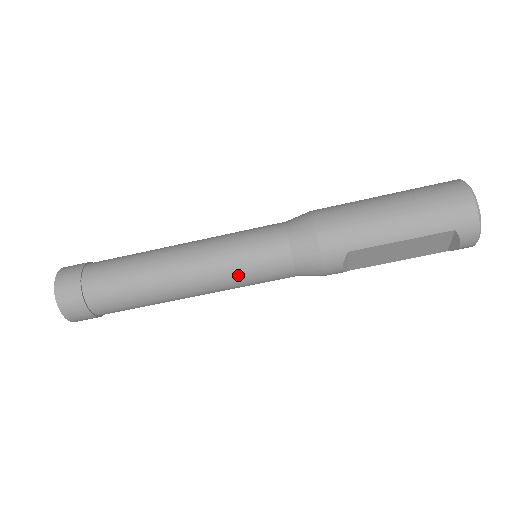
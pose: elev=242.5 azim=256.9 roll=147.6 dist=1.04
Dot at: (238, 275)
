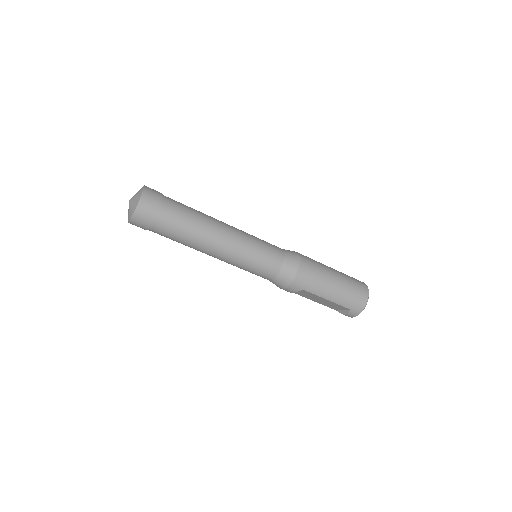
Dot at: (245, 265)
